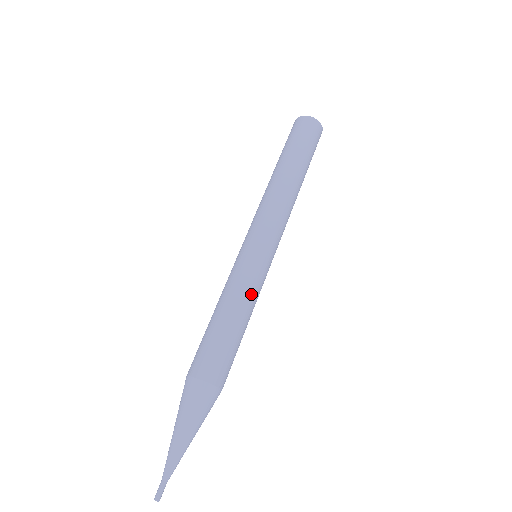
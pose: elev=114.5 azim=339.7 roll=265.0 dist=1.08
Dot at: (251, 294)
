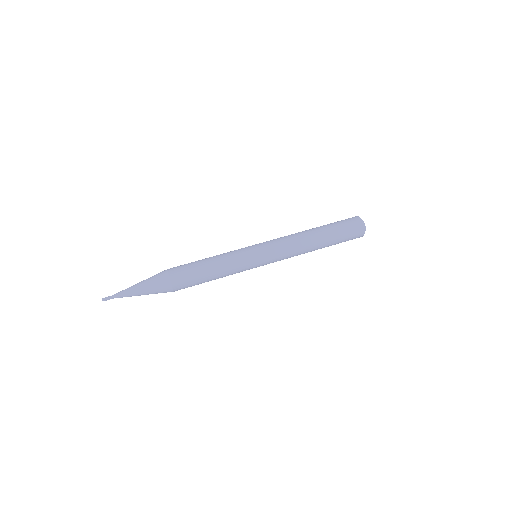
Dot at: (232, 271)
